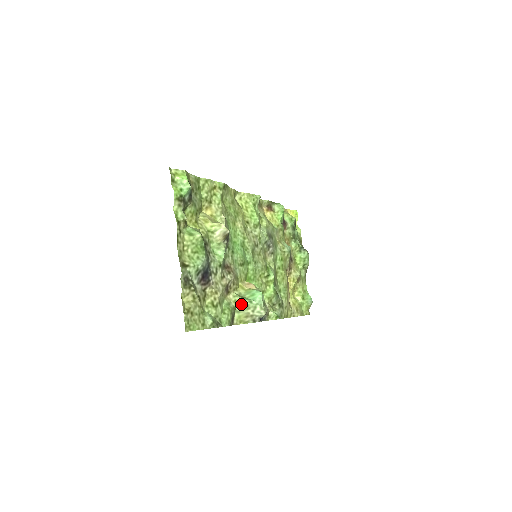
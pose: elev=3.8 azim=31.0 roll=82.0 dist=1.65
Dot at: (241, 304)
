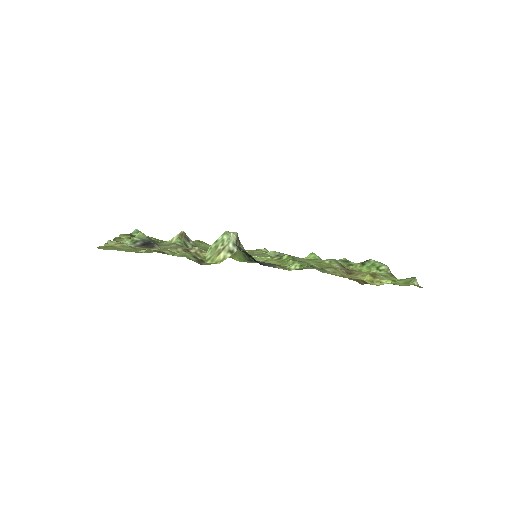
Dot at: (210, 252)
